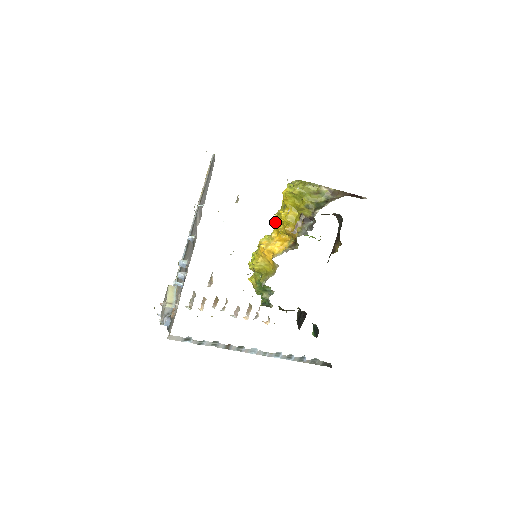
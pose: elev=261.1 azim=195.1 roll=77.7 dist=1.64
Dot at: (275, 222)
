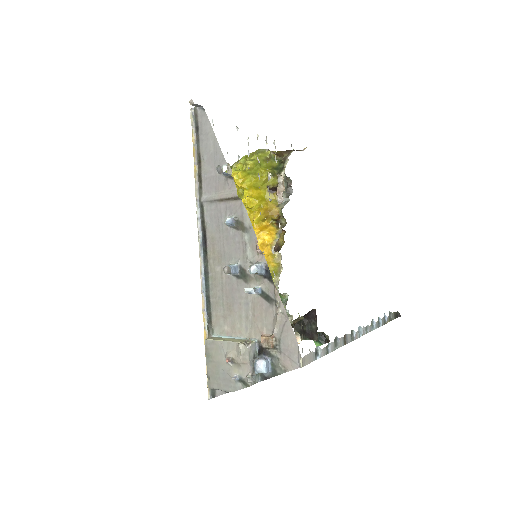
Dot at: occluded
